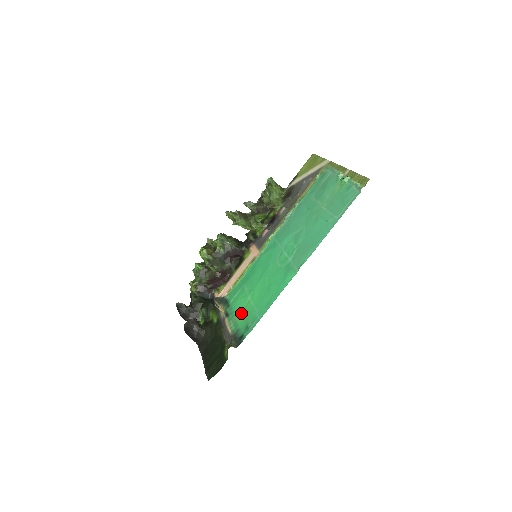
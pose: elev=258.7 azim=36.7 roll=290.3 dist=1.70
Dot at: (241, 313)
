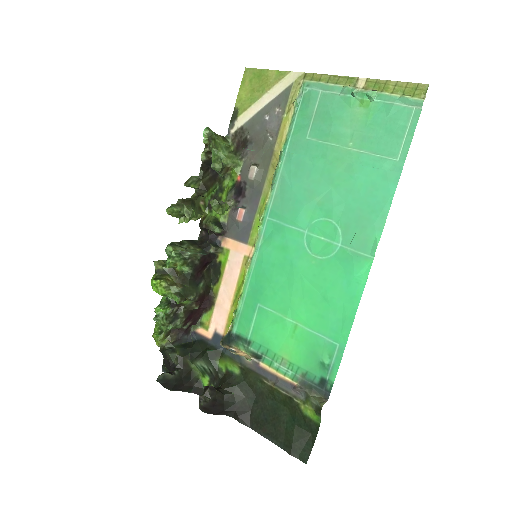
Dot at: (291, 348)
